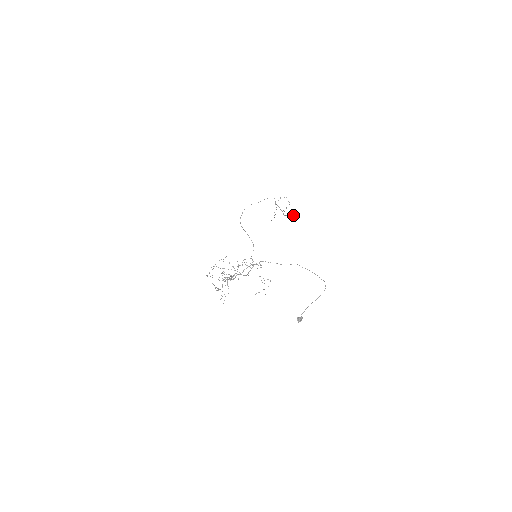
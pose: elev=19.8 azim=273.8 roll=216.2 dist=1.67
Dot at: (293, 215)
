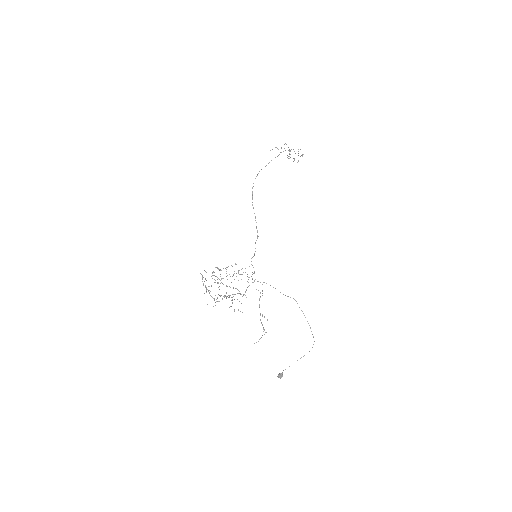
Dot at: (297, 162)
